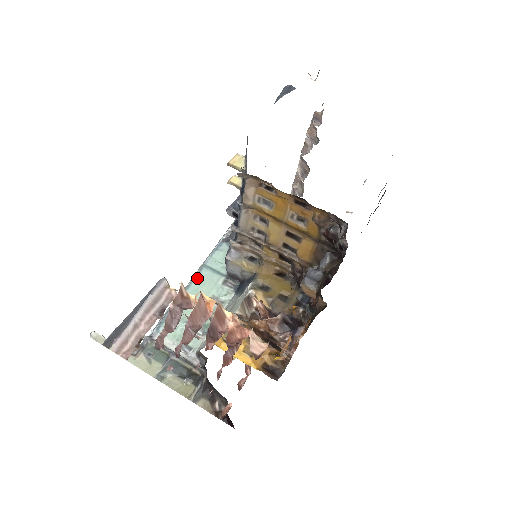
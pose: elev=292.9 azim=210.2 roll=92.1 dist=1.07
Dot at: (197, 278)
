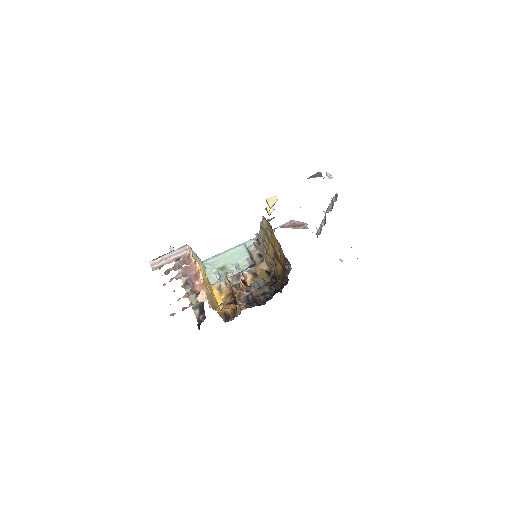
Dot at: (236, 248)
